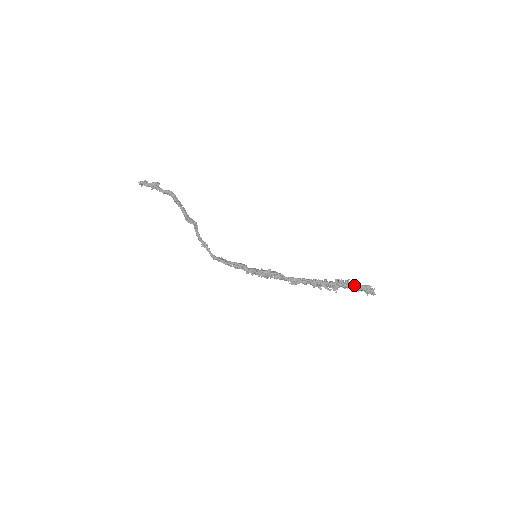
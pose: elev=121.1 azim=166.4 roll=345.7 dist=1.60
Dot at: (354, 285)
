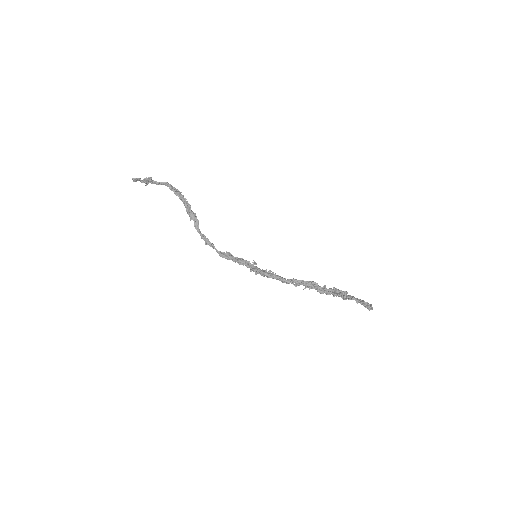
Dot at: (350, 299)
